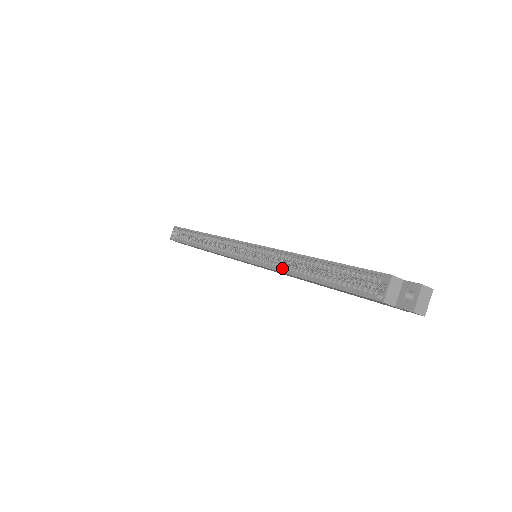
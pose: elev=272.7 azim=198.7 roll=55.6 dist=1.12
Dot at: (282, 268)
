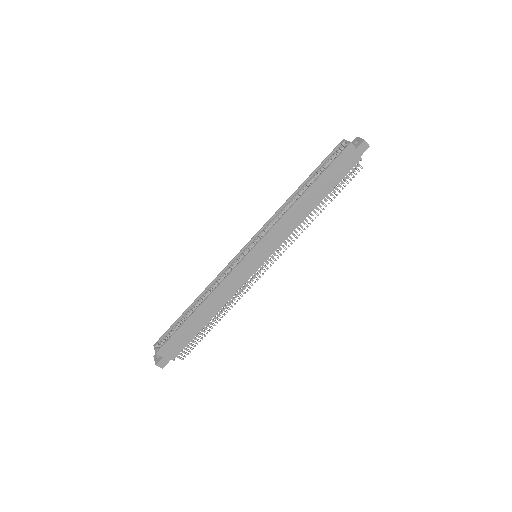
Dot at: (286, 212)
